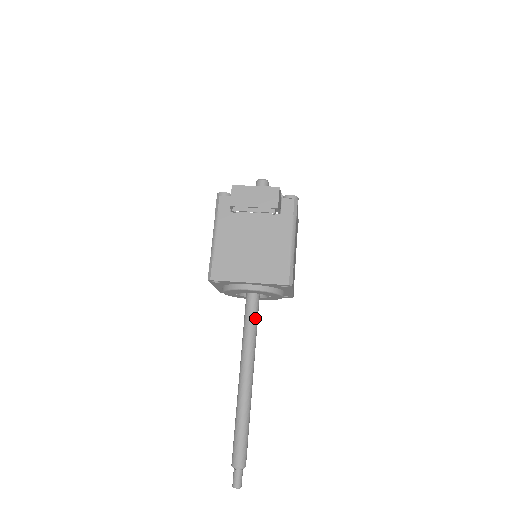
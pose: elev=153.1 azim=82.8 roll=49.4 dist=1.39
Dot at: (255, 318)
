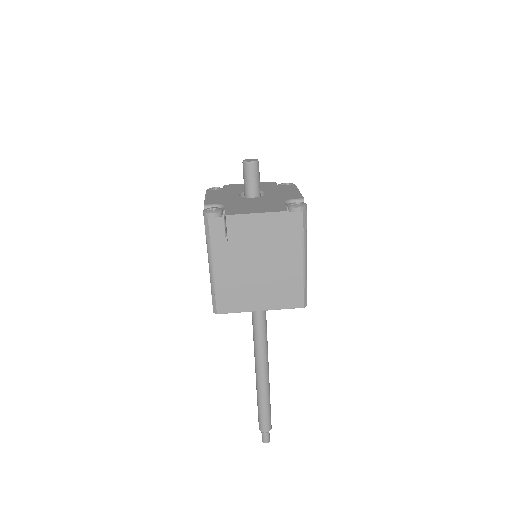
Dot at: (264, 319)
